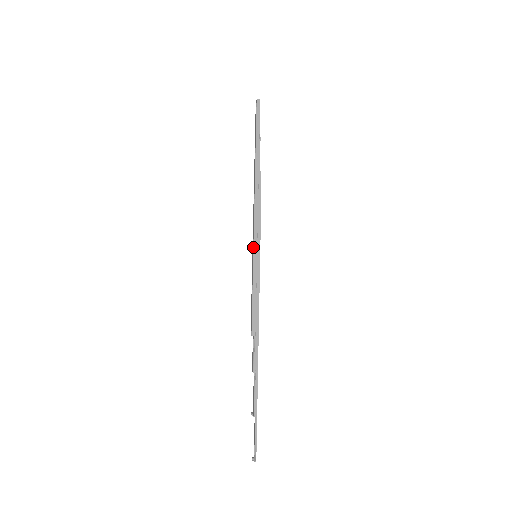
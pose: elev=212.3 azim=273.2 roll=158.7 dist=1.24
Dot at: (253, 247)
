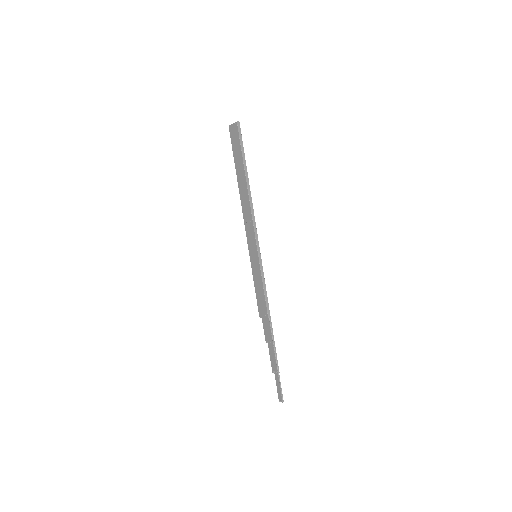
Dot at: (257, 251)
